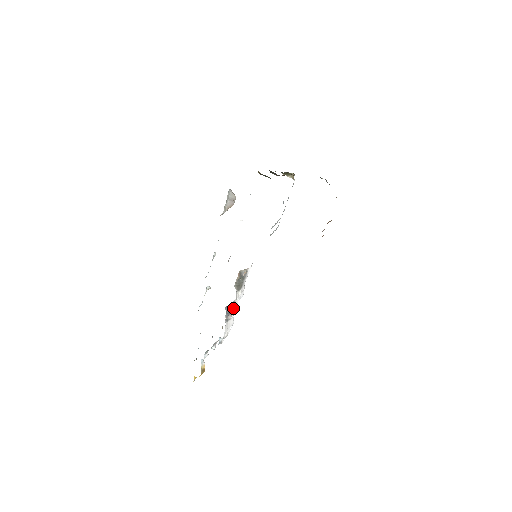
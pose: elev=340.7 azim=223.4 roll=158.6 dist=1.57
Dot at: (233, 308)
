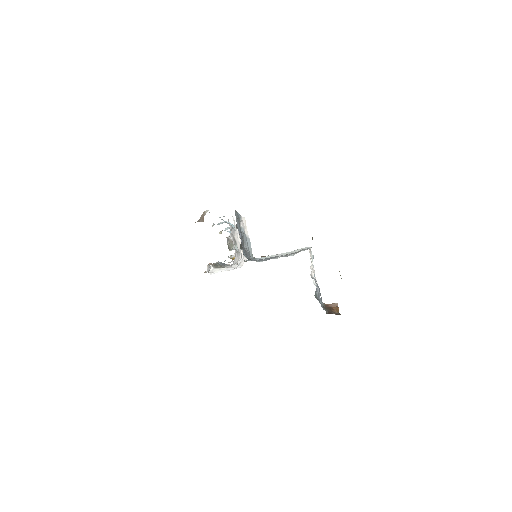
Dot at: occluded
